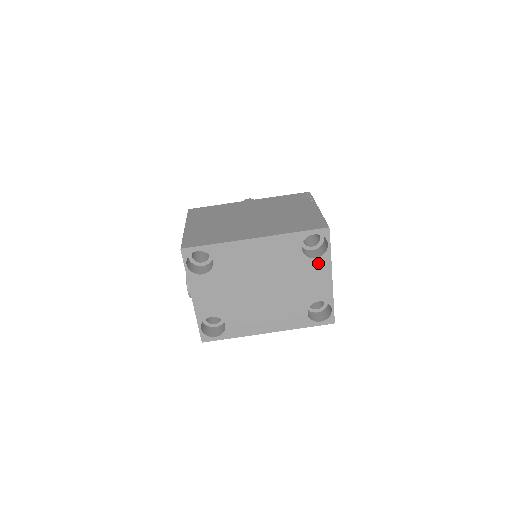
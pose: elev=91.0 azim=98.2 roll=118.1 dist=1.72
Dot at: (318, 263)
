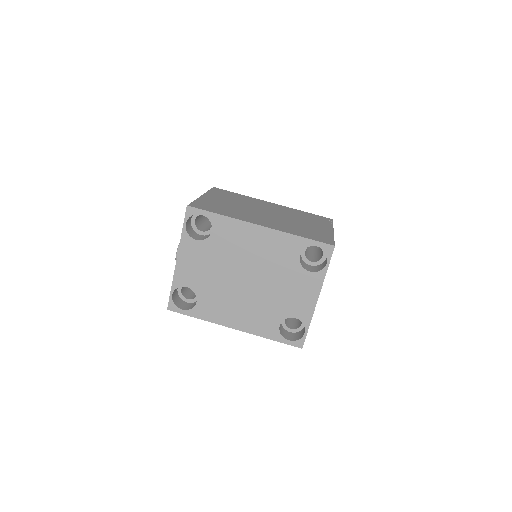
Dot at: (310, 278)
